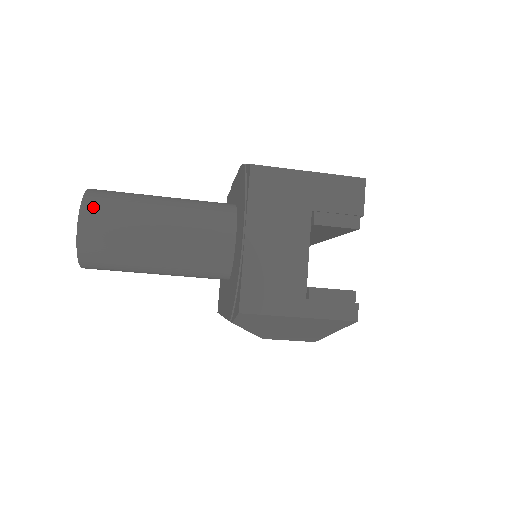
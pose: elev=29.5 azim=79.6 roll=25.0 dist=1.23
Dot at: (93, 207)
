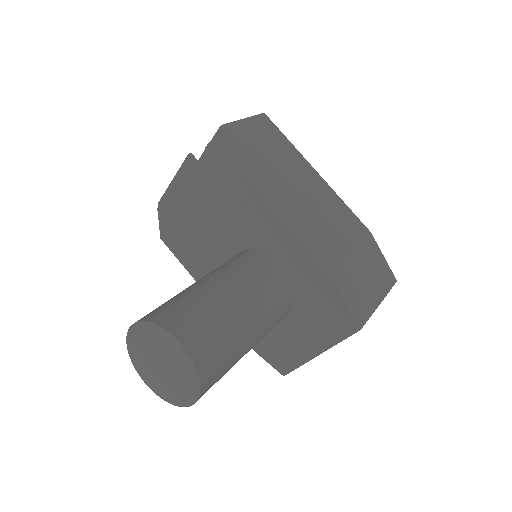
Dot at: (209, 386)
